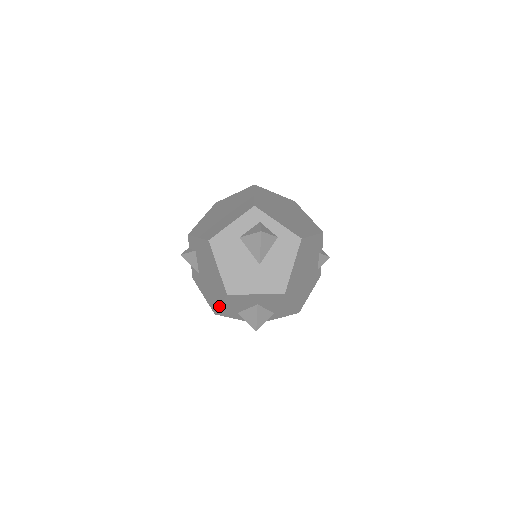
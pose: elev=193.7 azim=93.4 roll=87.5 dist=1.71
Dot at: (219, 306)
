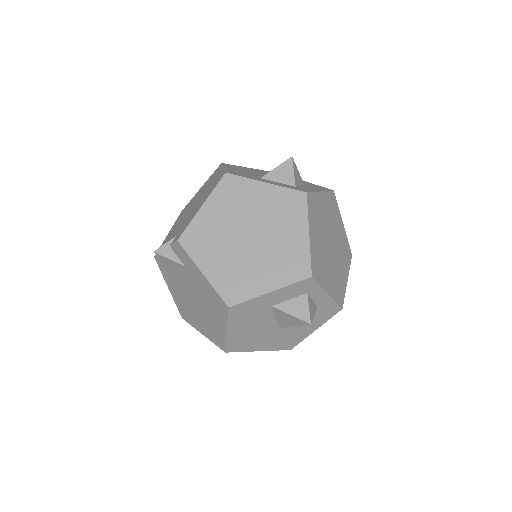
Dot at: occluded
